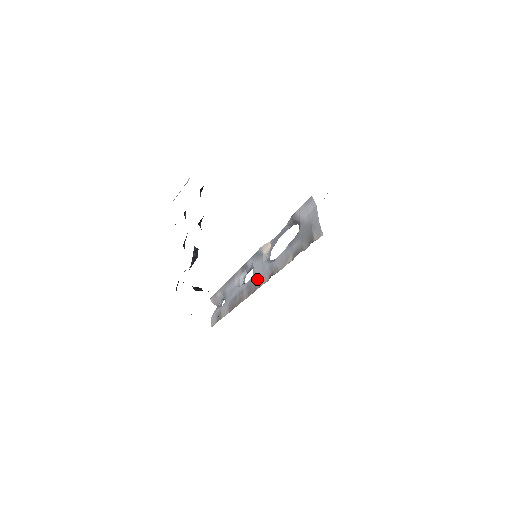
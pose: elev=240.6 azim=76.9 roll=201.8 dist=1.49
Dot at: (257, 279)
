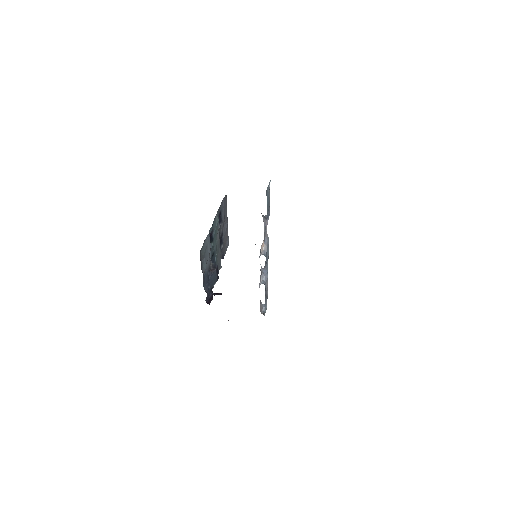
Dot at: occluded
